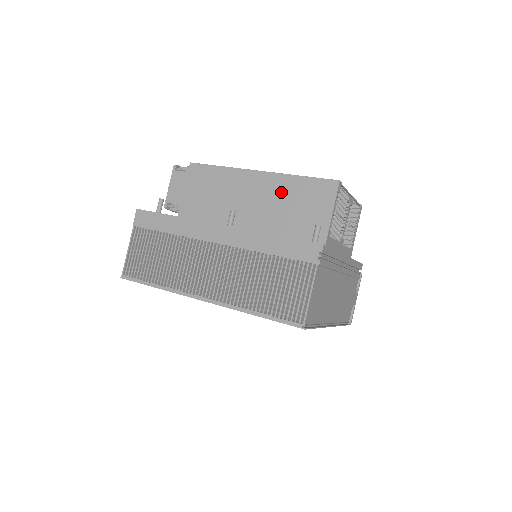
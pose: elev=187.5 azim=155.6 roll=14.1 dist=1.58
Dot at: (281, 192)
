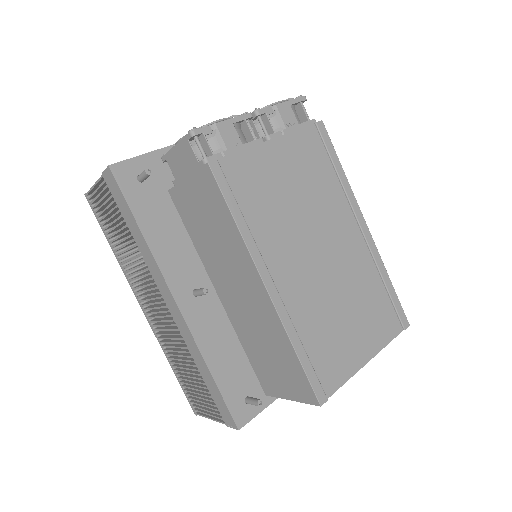
Dot at: (269, 331)
